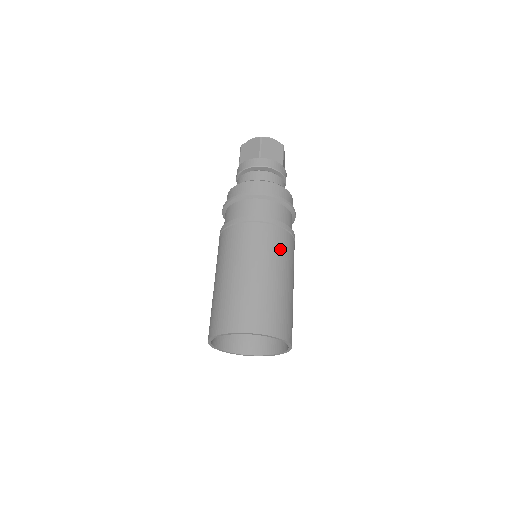
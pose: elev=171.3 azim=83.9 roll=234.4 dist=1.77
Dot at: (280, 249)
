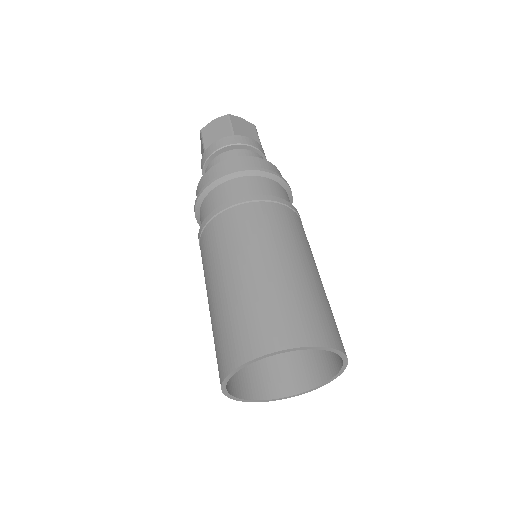
Dot at: (298, 233)
